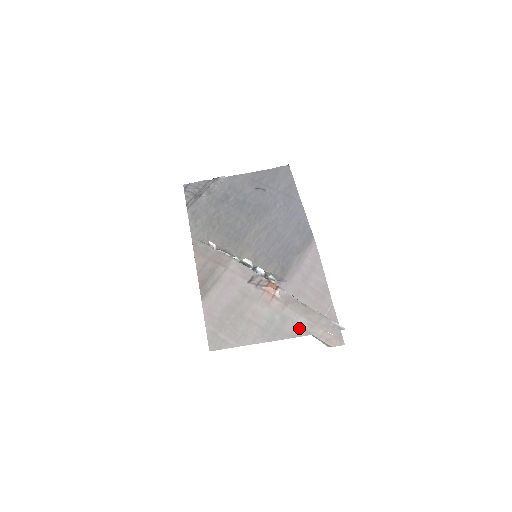
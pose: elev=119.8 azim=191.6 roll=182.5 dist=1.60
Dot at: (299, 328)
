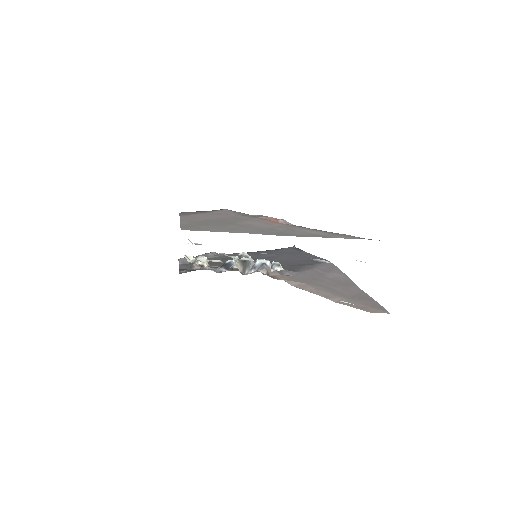
Dot at: (313, 234)
